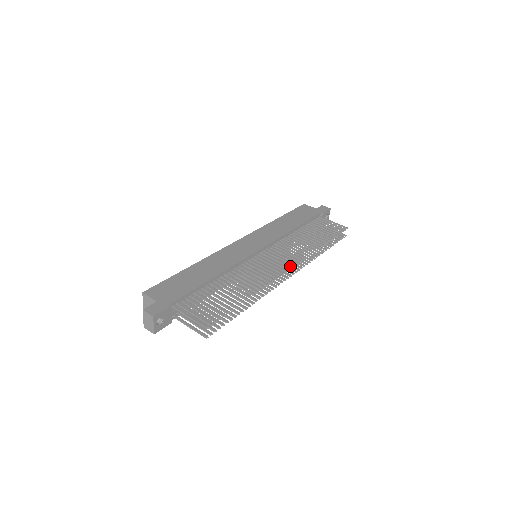
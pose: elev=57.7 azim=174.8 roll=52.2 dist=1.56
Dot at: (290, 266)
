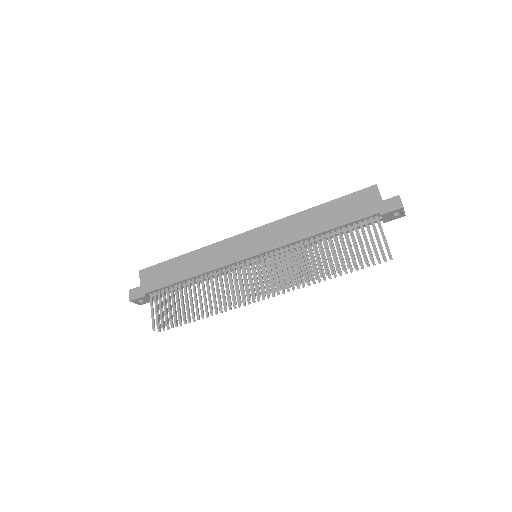
Dot at: (263, 292)
